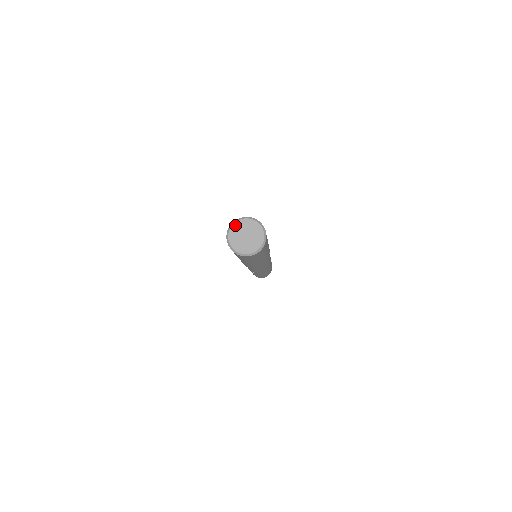
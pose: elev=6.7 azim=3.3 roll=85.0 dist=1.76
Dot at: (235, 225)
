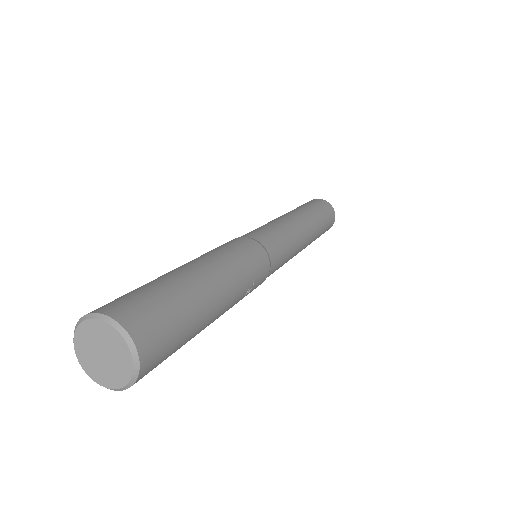
Dot at: (89, 323)
